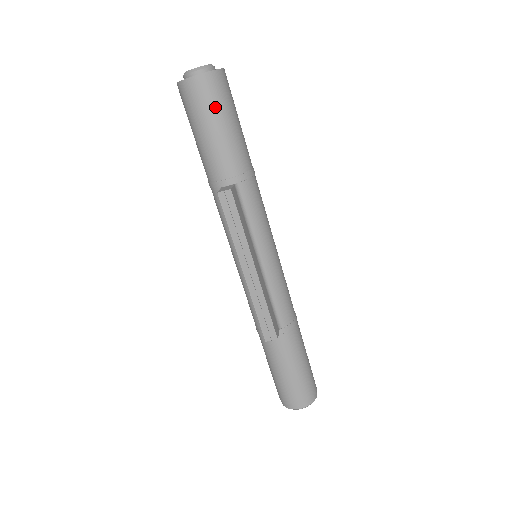
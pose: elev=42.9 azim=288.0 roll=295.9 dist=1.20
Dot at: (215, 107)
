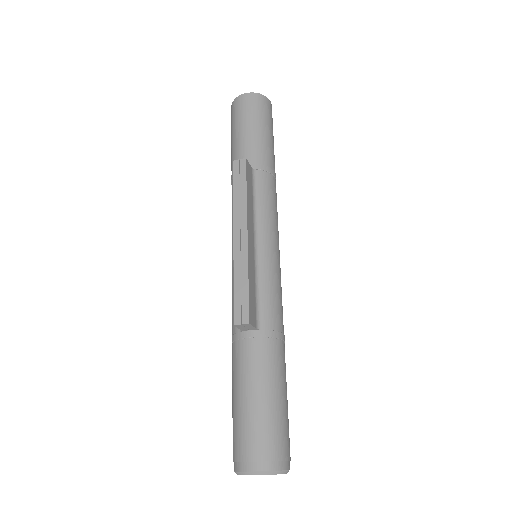
Dot at: (254, 114)
